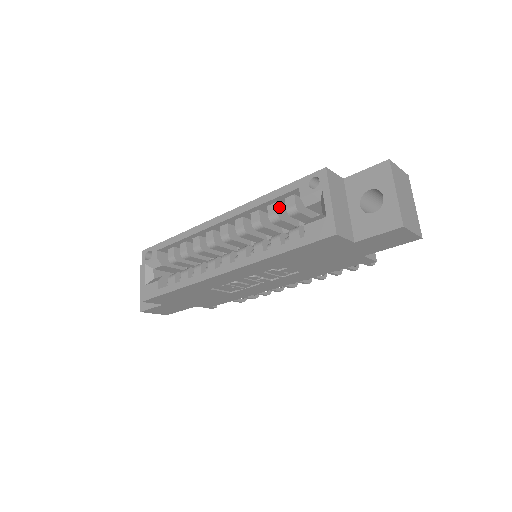
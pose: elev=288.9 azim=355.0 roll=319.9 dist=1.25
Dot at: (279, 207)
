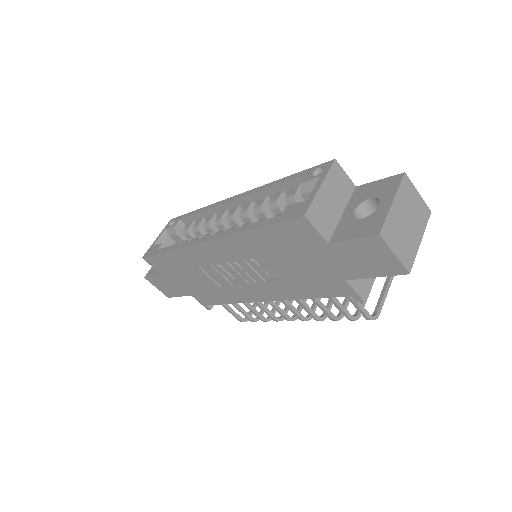
Dot at: (284, 197)
